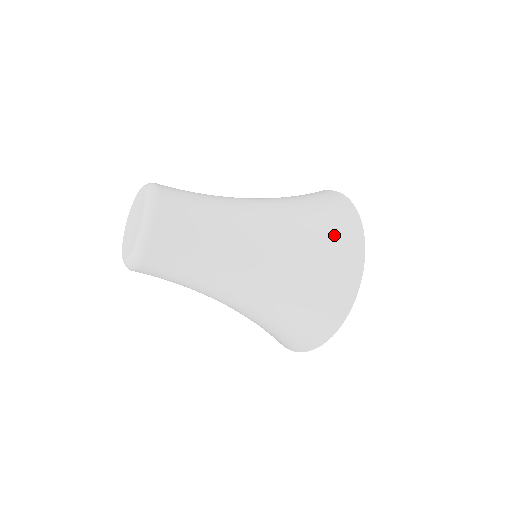
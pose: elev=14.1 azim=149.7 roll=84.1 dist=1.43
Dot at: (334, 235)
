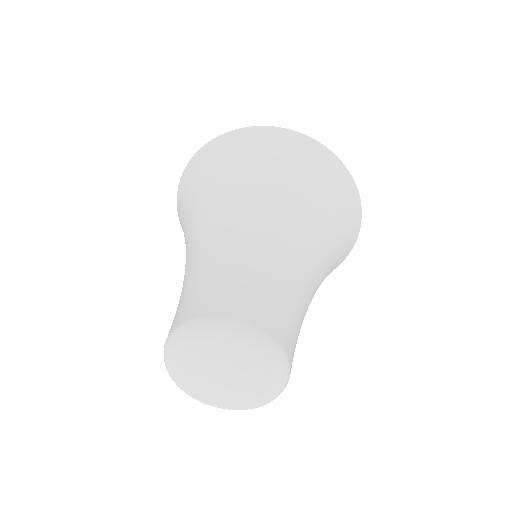
Dot at: (346, 213)
